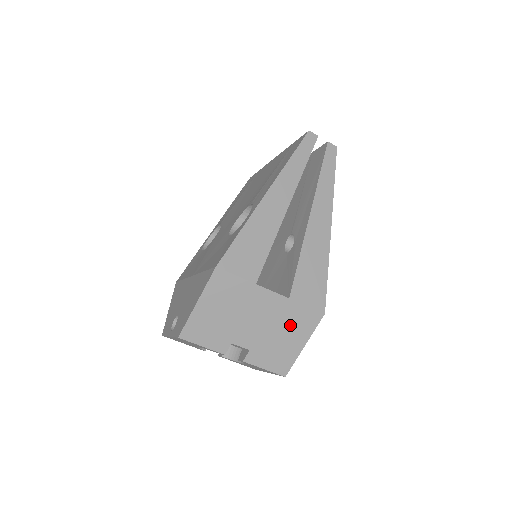
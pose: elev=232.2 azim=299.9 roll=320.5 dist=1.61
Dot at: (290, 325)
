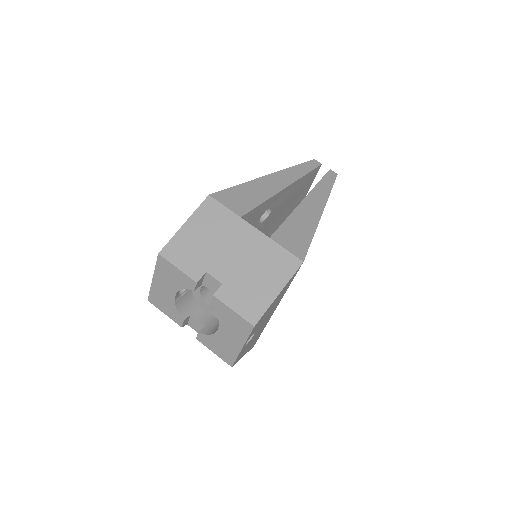
Dot at: (267, 266)
